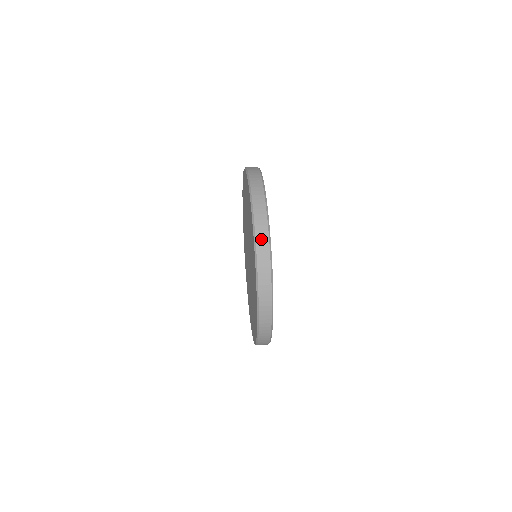
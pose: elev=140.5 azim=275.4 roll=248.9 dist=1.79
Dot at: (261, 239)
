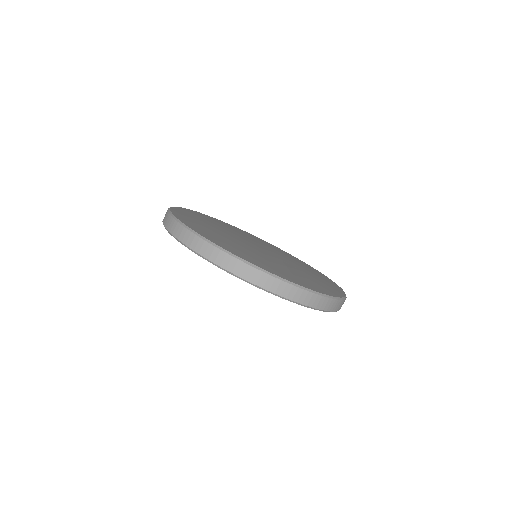
Dot at: (261, 281)
